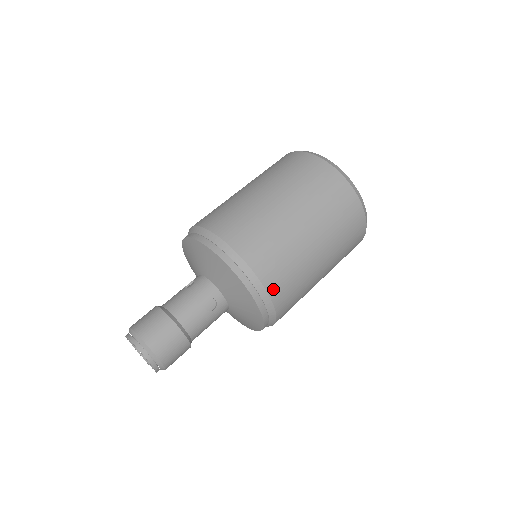
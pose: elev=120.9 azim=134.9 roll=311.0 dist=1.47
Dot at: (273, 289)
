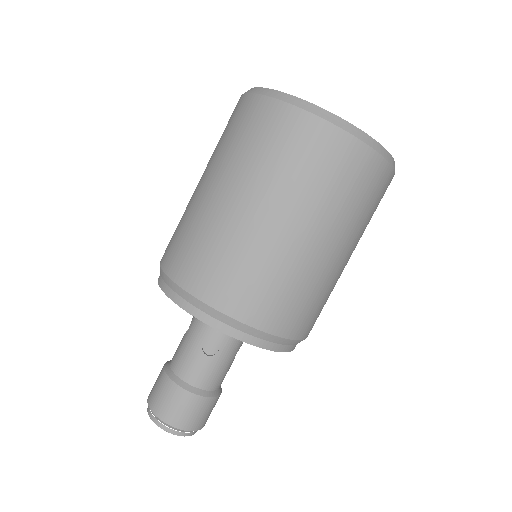
Dot at: occluded
